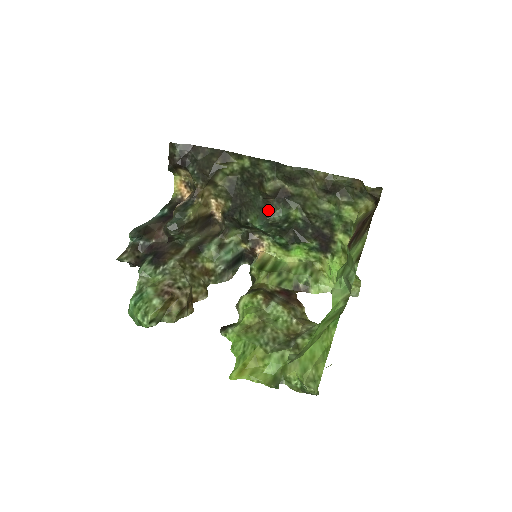
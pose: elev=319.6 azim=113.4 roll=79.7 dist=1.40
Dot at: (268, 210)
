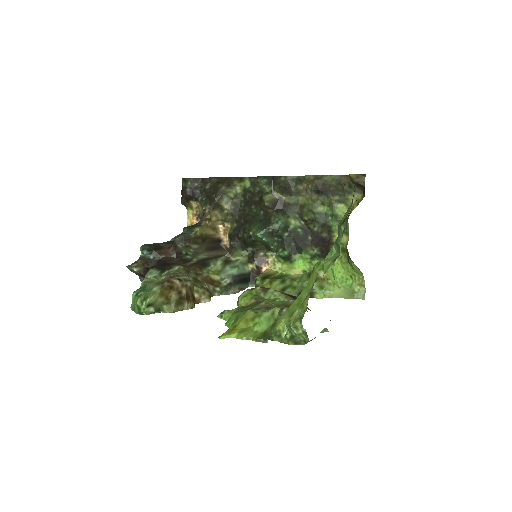
Dot at: (268, 220)
